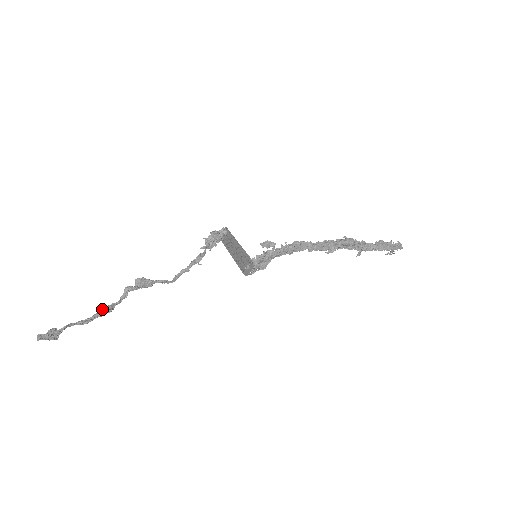
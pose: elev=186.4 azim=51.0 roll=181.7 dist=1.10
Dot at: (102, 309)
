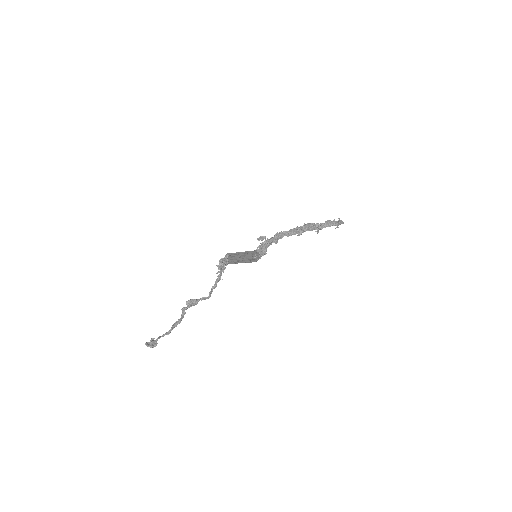
Dot at: (174, 323)
